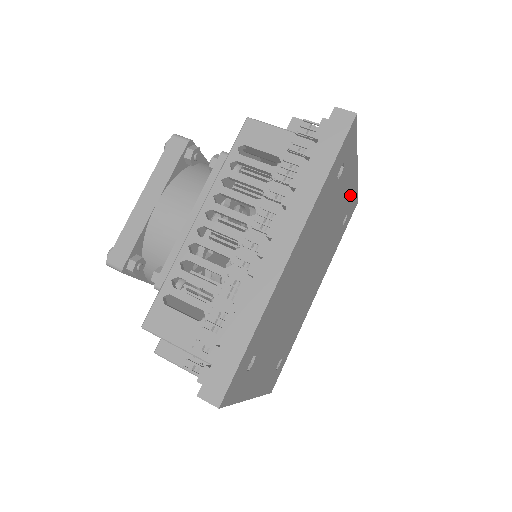
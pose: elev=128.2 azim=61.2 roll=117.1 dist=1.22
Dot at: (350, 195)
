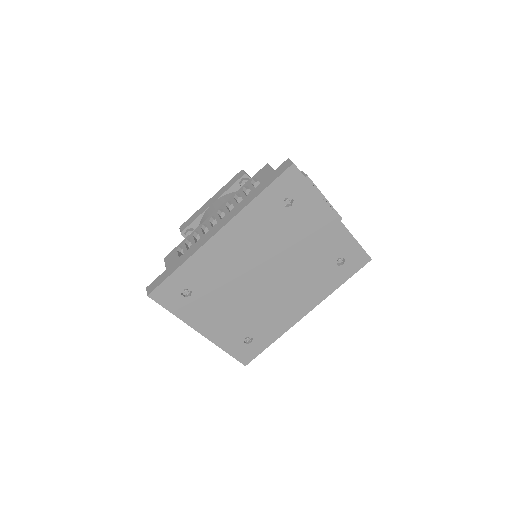
Dot at: (337, 239)
